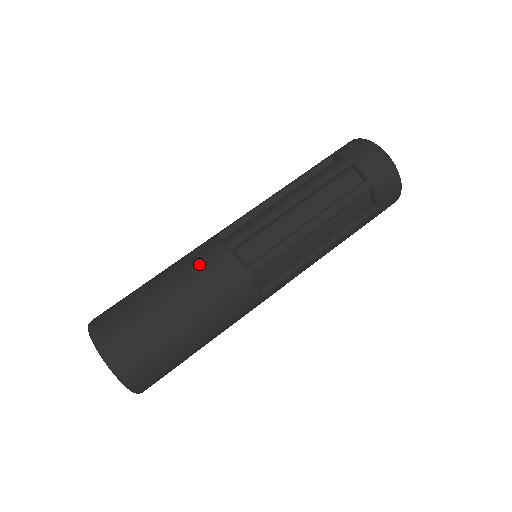
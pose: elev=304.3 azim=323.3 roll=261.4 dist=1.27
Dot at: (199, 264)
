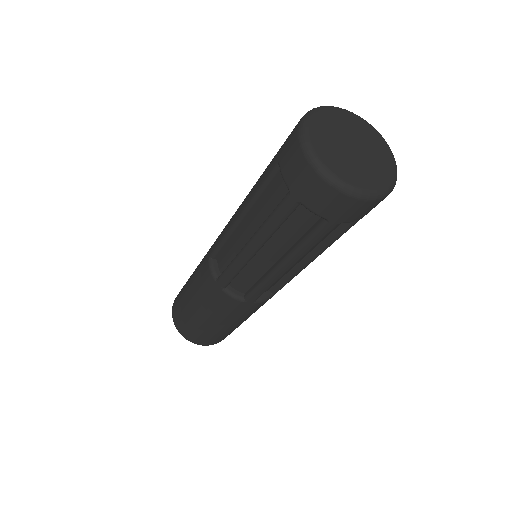
Dot at: (208, 298)
